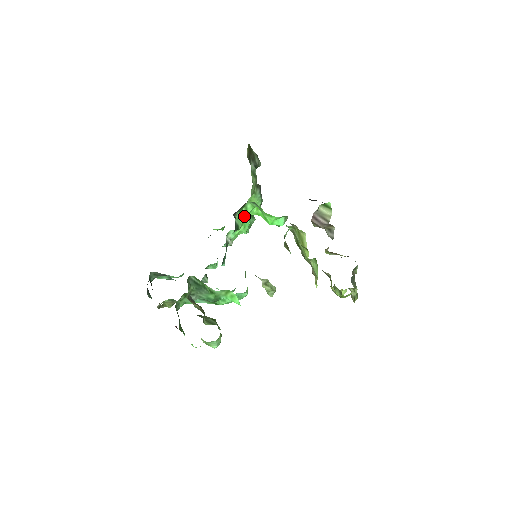
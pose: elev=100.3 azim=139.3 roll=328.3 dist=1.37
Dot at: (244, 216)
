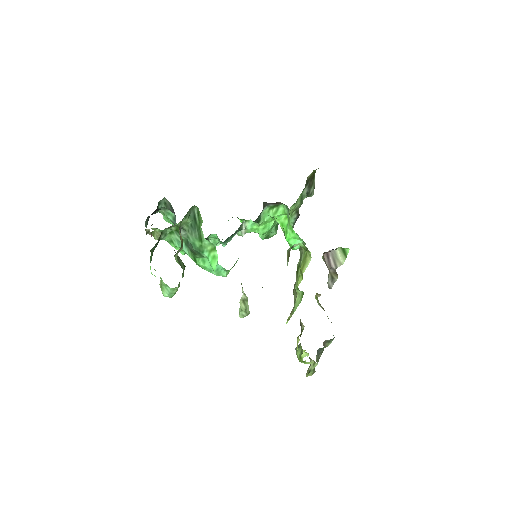
Dot at: (271, 216)
